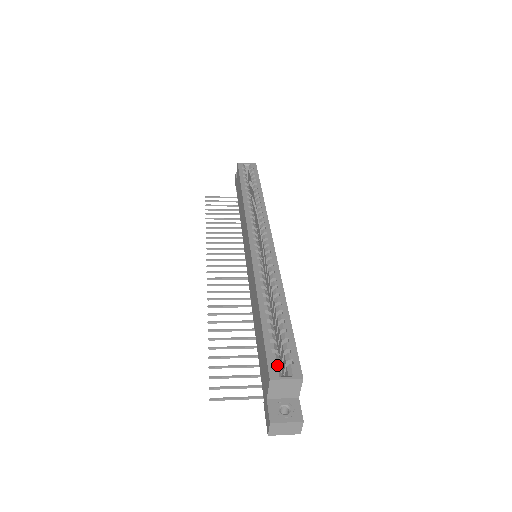
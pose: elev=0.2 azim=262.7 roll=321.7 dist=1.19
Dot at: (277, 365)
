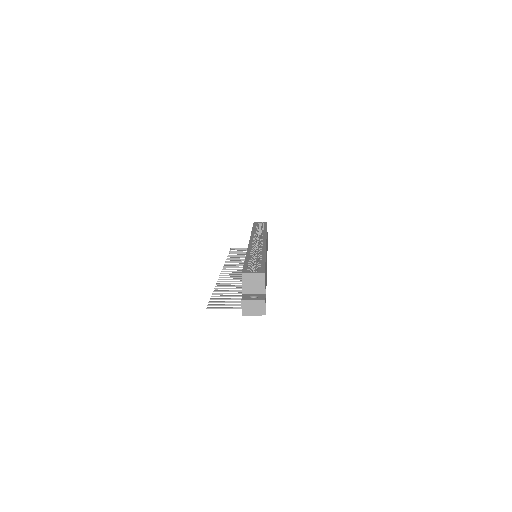
Dot at: (249, 270)
